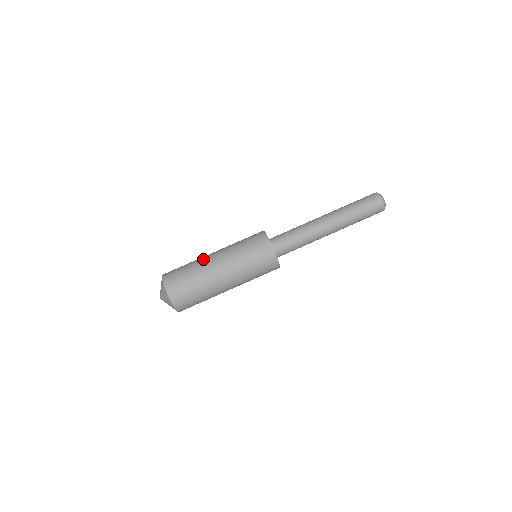
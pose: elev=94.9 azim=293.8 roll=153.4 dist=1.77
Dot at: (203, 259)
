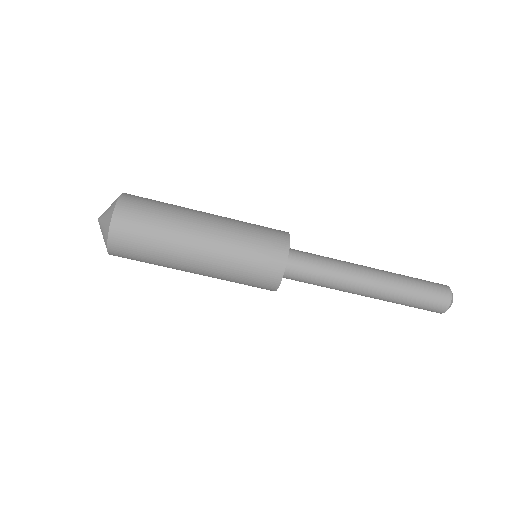
Dot at: (188, 215)
